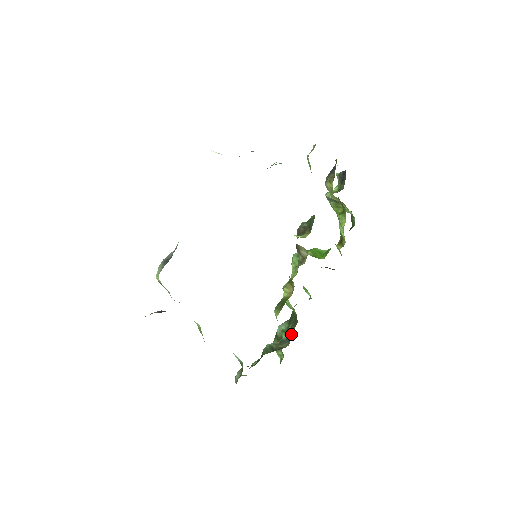
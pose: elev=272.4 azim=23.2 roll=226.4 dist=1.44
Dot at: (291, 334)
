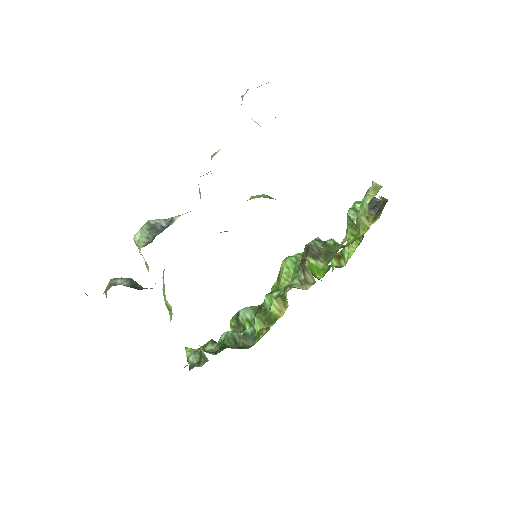
Dot at: (259, 334)
